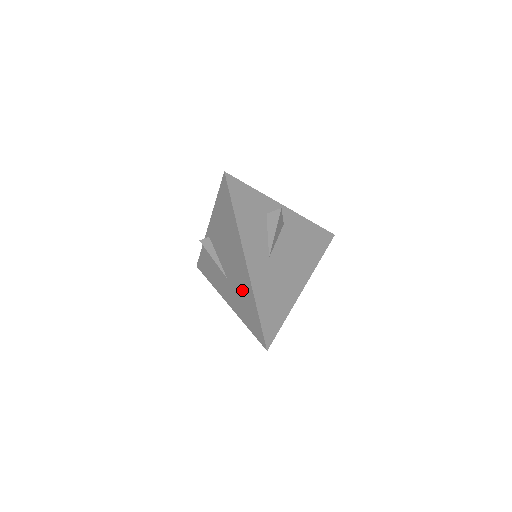
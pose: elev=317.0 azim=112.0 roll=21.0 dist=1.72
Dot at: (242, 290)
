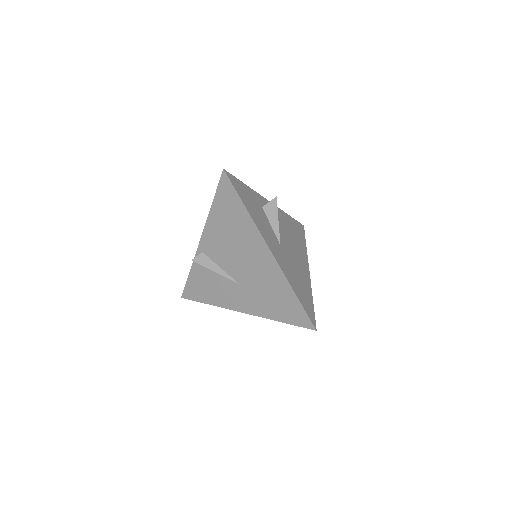
Dot at: (267, 284)
